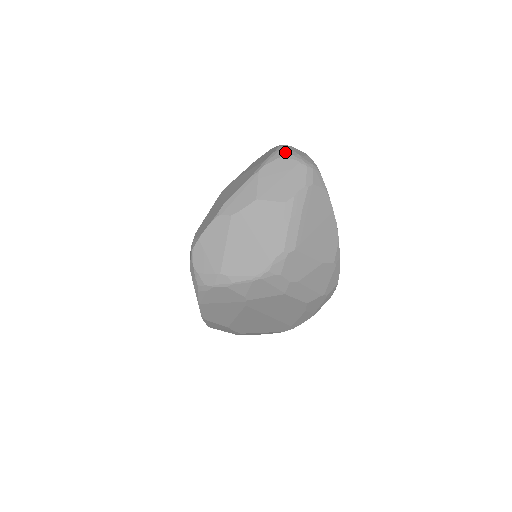
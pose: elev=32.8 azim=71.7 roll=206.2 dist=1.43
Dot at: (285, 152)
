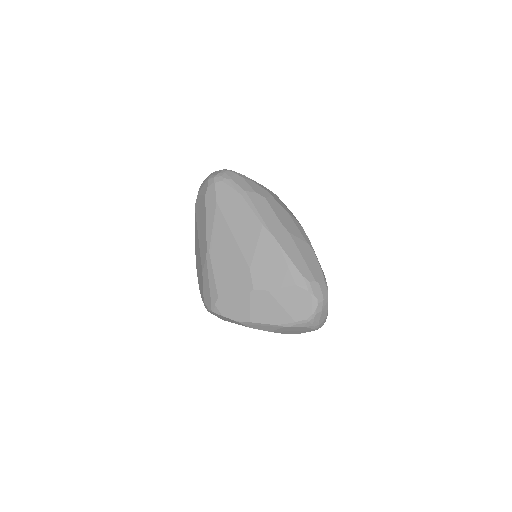
Dot at: (311, 324)
